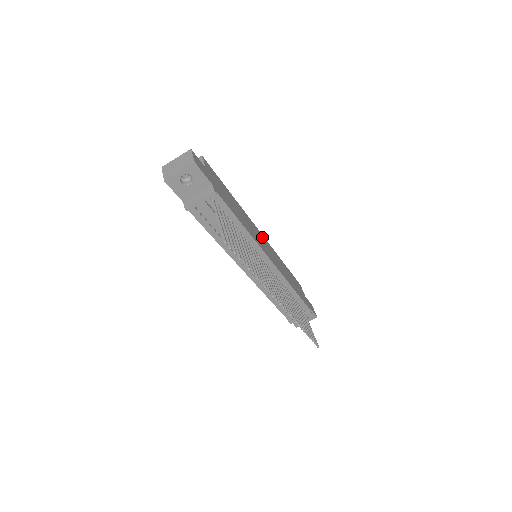
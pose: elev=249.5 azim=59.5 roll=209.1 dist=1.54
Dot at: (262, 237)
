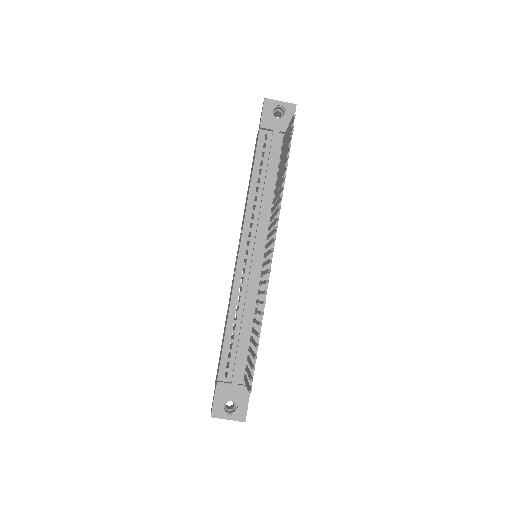
Dot at: occluded
